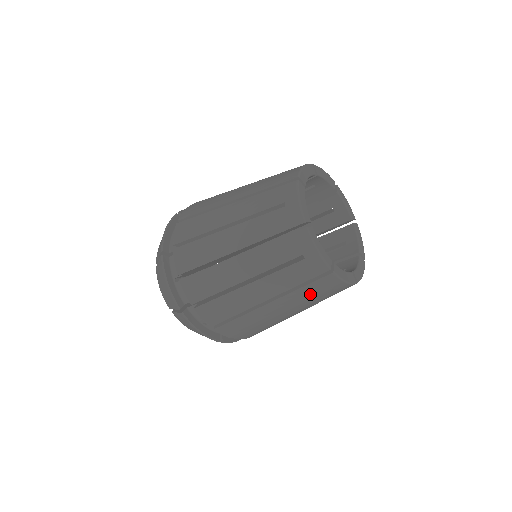
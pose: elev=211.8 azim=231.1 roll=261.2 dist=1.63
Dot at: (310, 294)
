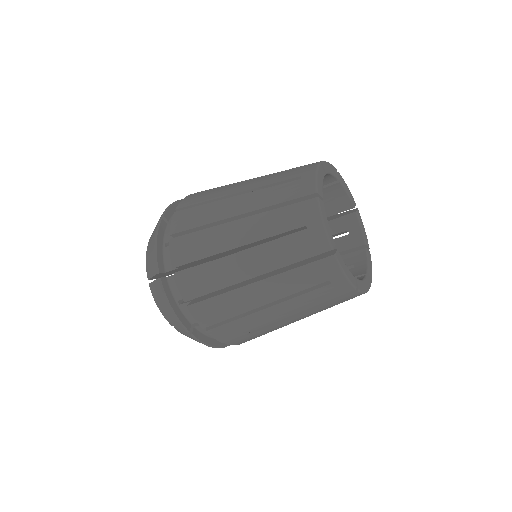
Dot at: (329, 306)
